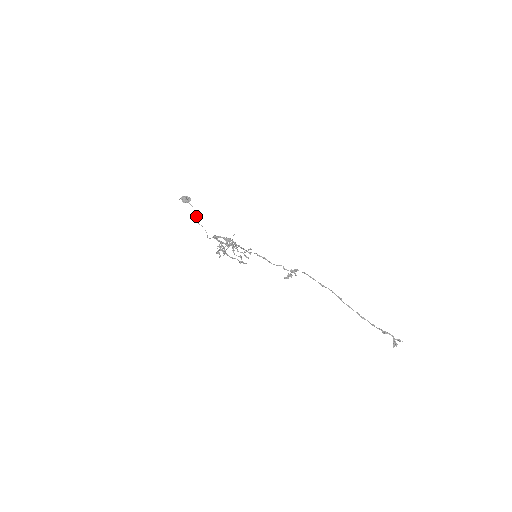
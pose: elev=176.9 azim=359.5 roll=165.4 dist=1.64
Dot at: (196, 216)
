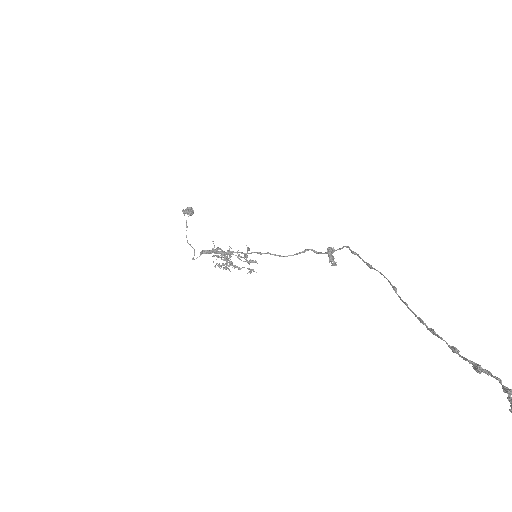
Dot at: occluded
